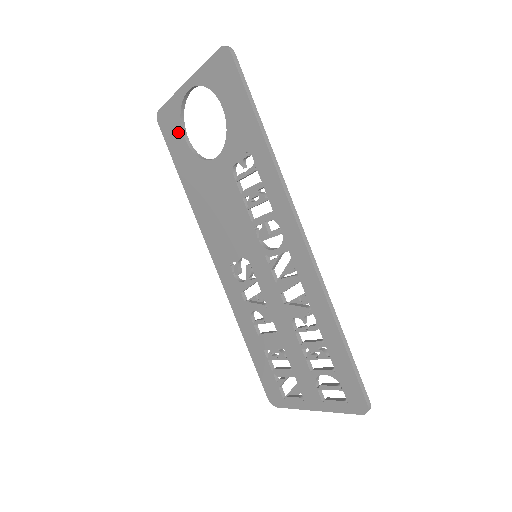
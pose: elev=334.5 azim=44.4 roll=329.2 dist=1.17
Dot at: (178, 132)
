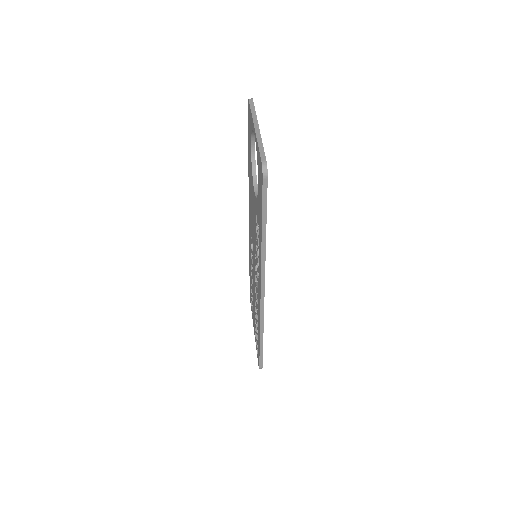
Dot at: (250, 136)
